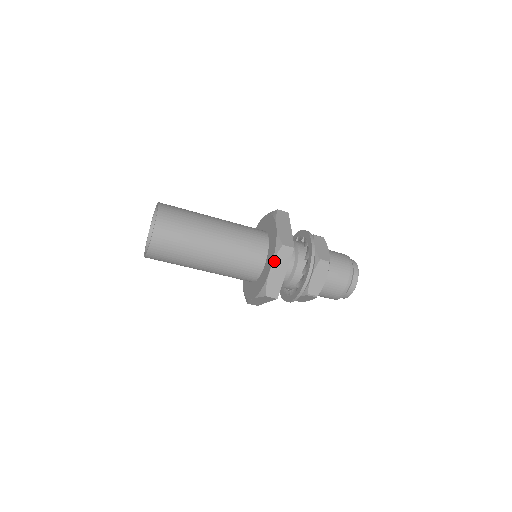
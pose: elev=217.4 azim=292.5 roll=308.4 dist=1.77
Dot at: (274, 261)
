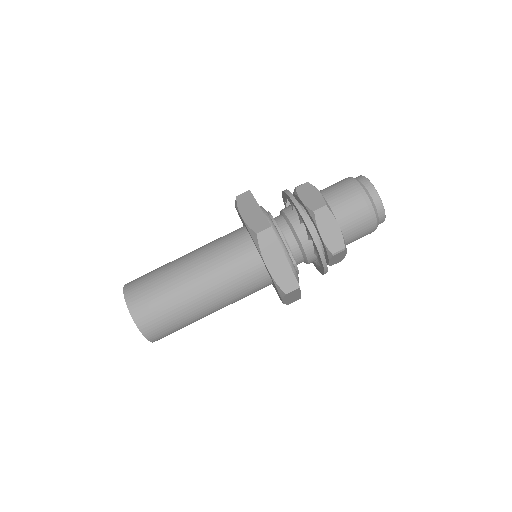
Dot at: (263, 256)
